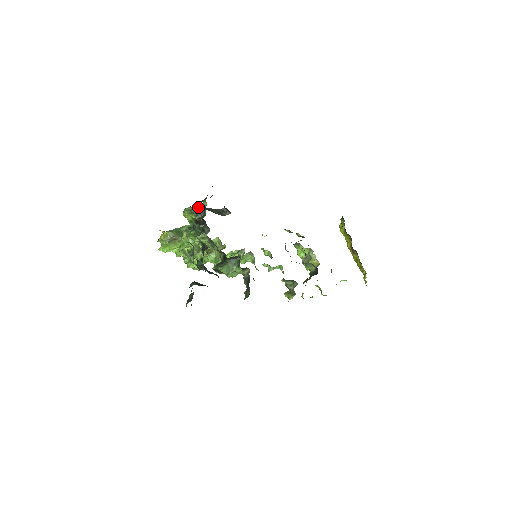
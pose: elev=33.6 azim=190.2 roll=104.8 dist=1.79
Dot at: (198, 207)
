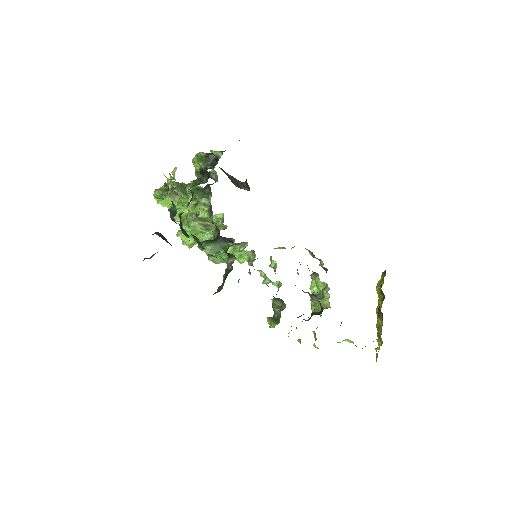
Dot at: (211, 156)
